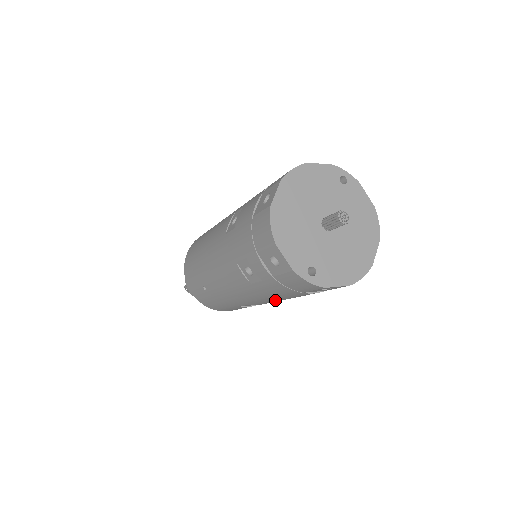
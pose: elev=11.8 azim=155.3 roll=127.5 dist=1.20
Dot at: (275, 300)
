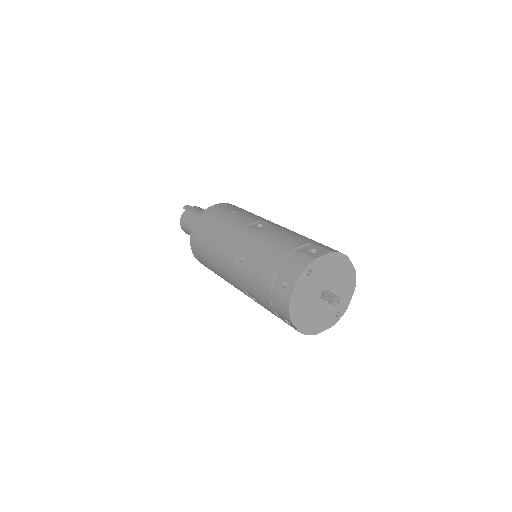
Dot at: occluded
